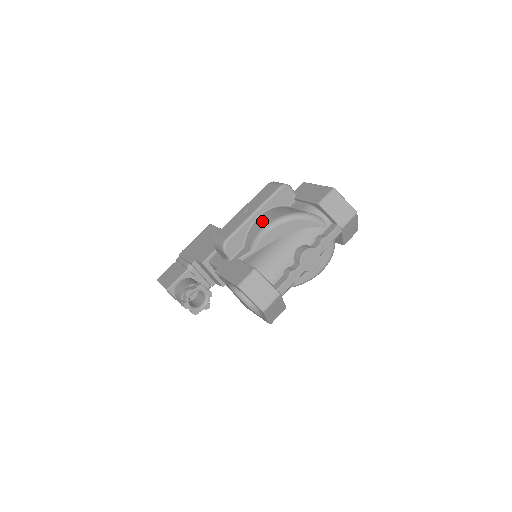
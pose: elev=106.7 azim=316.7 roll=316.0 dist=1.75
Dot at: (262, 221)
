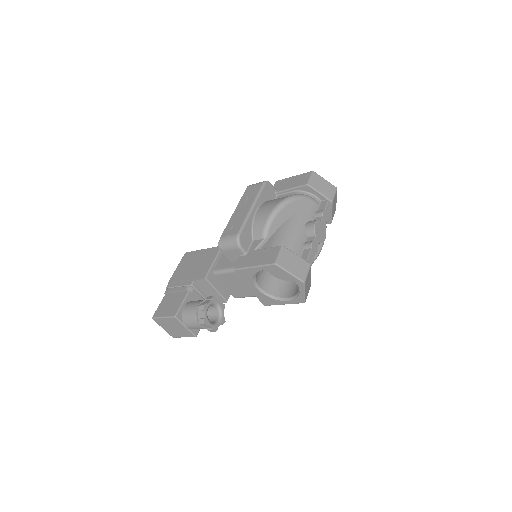
Dot at: (264, 211)
